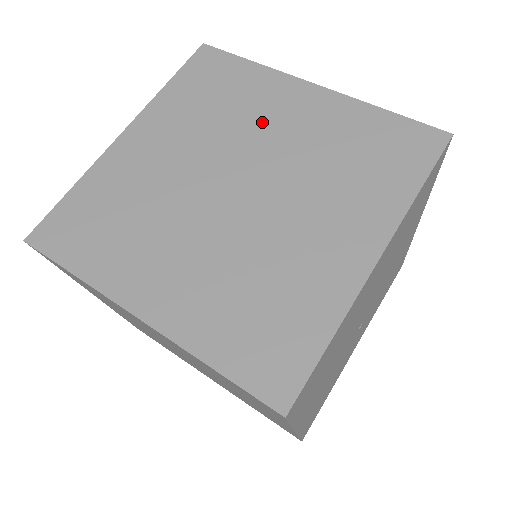
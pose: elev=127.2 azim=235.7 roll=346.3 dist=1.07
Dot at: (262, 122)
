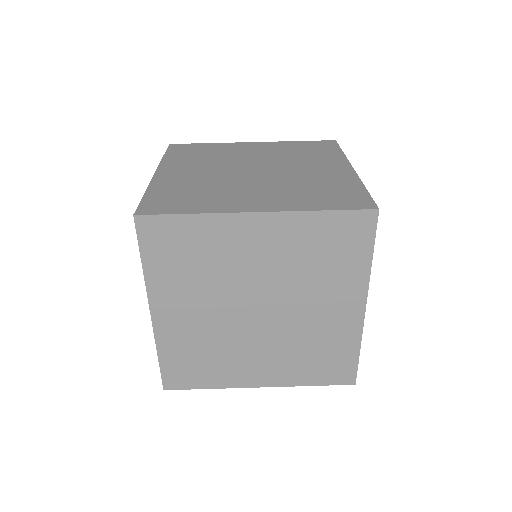
Dot at: (241, 262)
